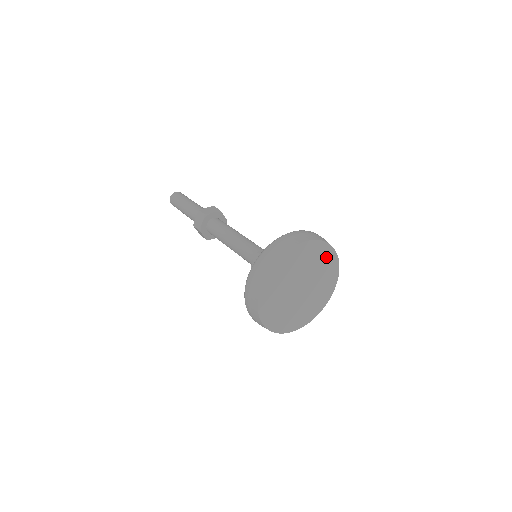
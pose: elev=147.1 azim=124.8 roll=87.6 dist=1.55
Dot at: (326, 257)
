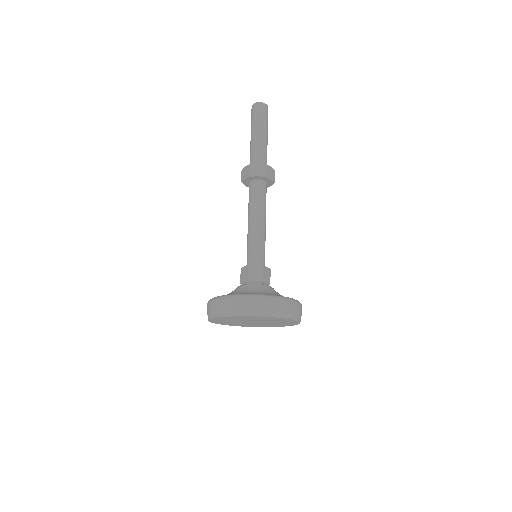
Dot at: (284, 320)
